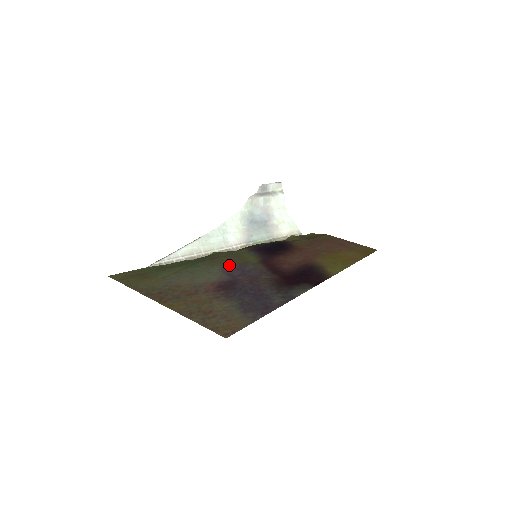
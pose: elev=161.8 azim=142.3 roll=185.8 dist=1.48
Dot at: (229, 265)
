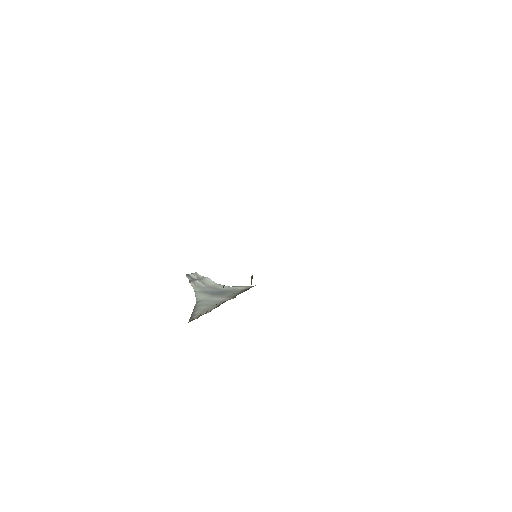
Dot at: occluded
